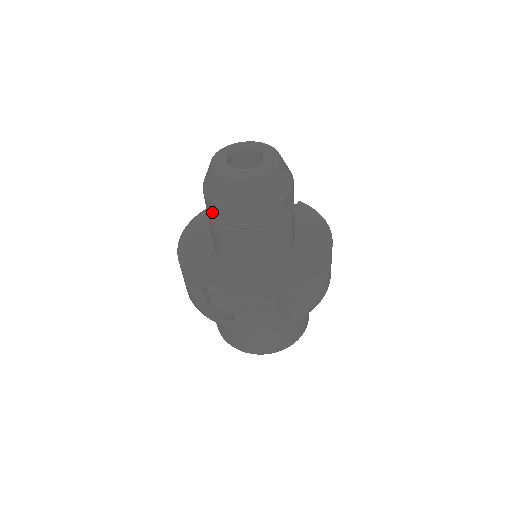
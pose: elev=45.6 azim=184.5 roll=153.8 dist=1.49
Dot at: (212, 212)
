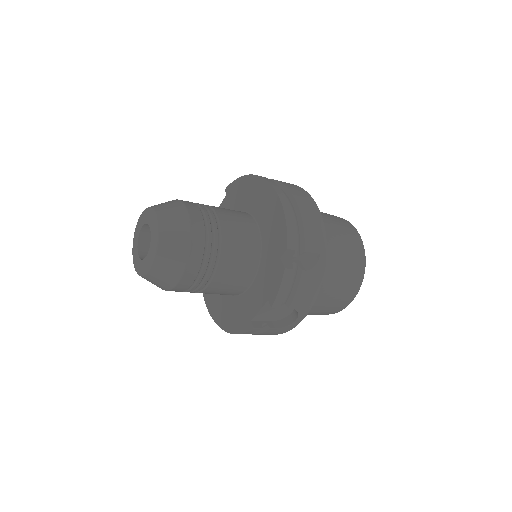
Dot at: occluded
